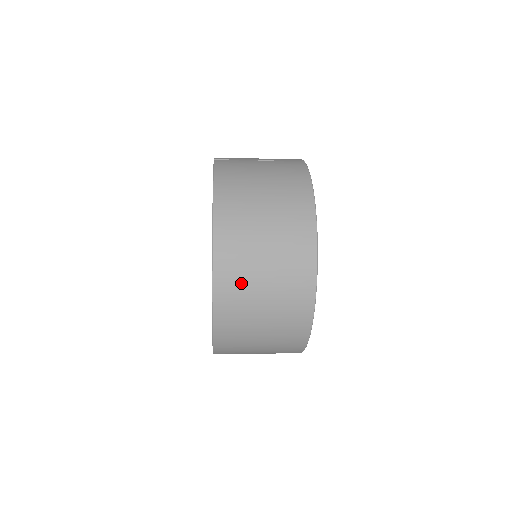
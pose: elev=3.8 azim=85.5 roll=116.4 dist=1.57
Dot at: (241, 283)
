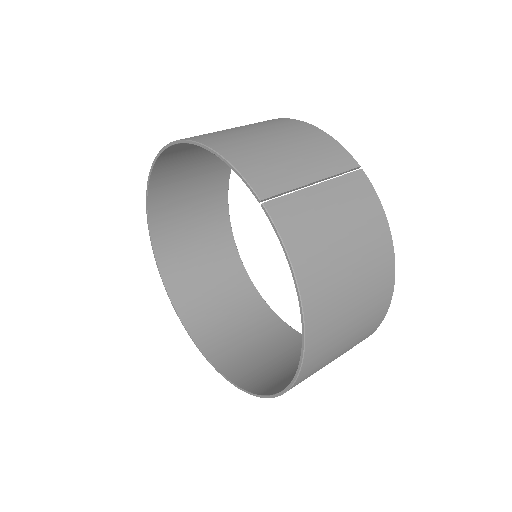
Dot at: (315, 371)
